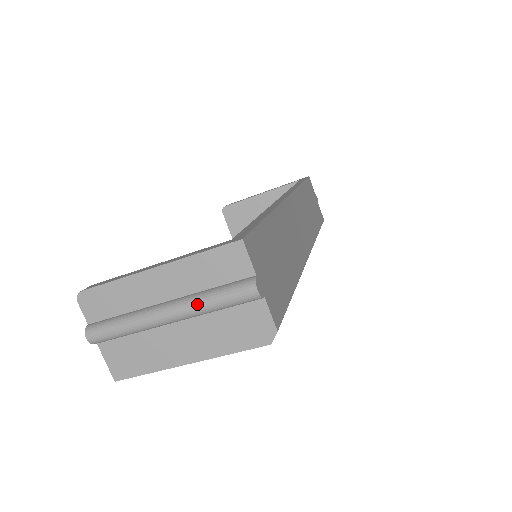
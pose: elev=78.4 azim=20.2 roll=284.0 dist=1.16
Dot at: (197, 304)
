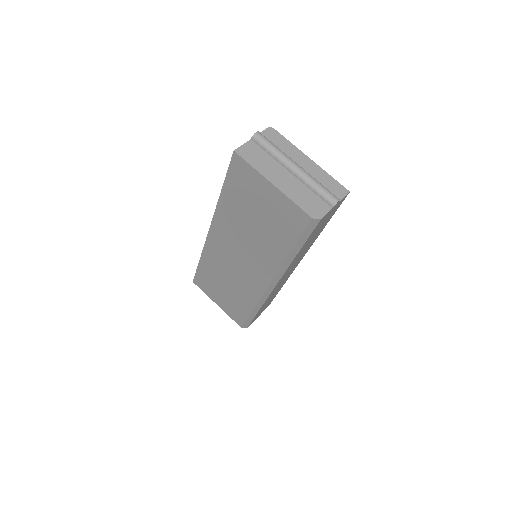
Dot at: (313, 178)
